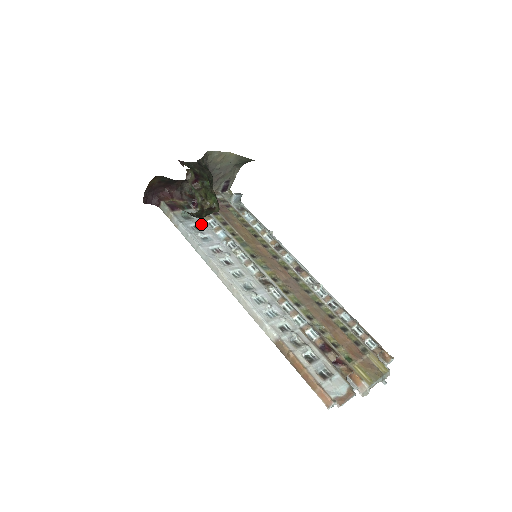
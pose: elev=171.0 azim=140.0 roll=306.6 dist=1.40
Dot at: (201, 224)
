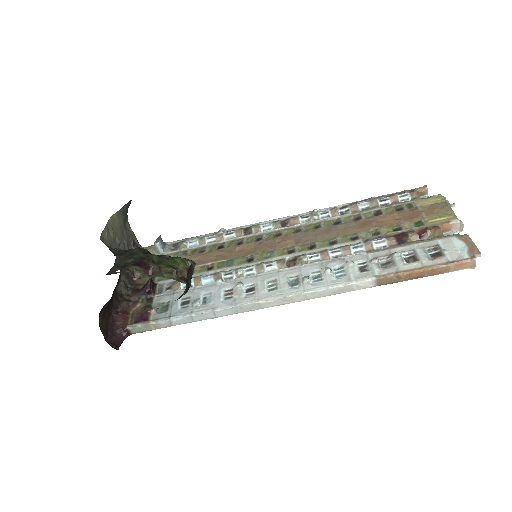
Dot at: (182, 296)
